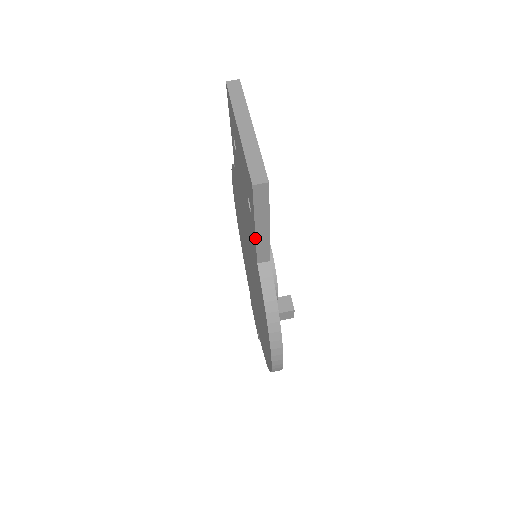
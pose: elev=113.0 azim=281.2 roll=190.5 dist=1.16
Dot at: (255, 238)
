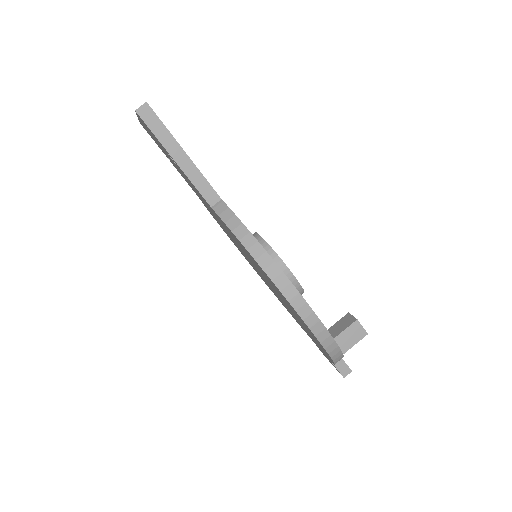
Dot at: occluded
